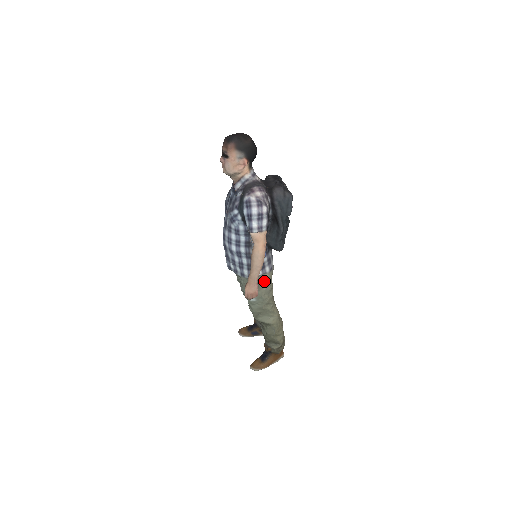
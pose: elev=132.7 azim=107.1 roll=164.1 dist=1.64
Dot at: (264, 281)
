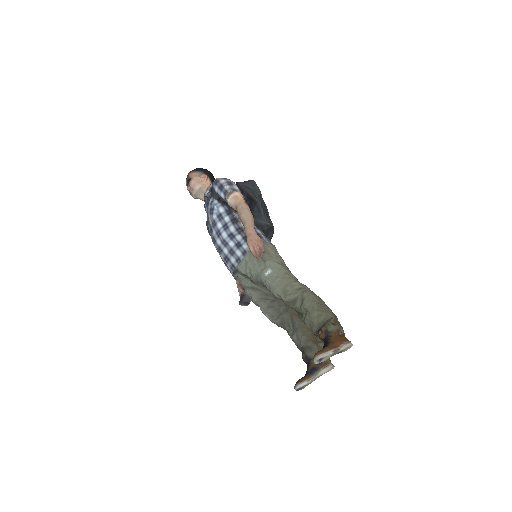
Dot at: (268, 248)
